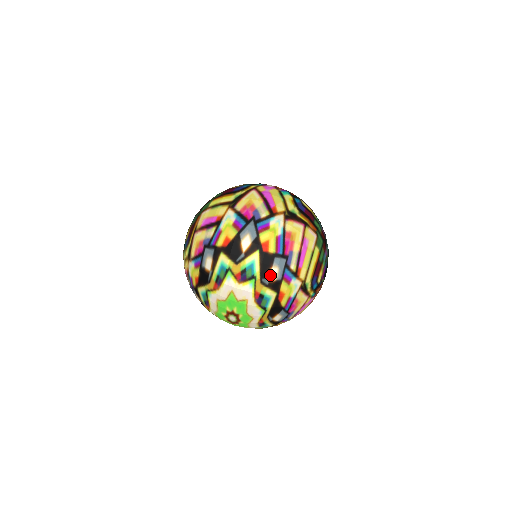
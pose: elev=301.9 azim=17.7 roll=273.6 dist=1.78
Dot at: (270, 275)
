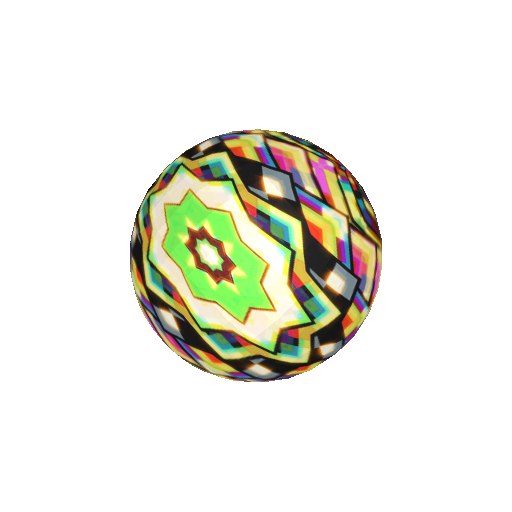
Dot at: (201, 149)
